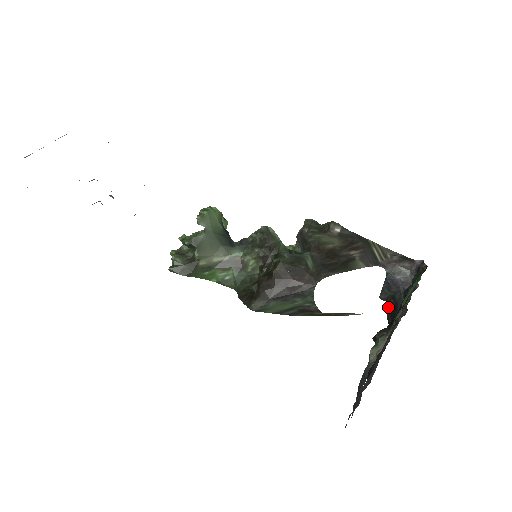
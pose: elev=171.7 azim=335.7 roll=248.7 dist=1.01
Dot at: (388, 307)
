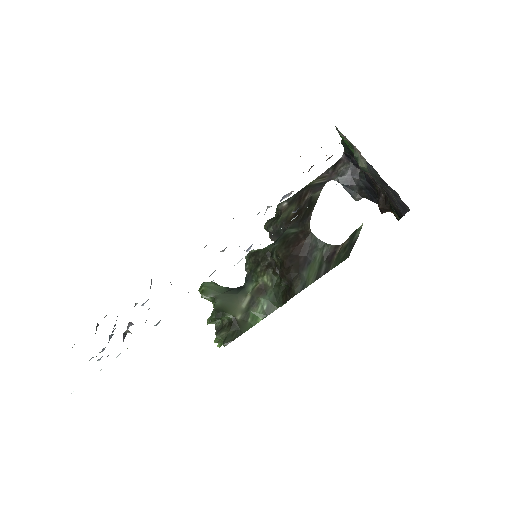
Dot at: (367, 198)
